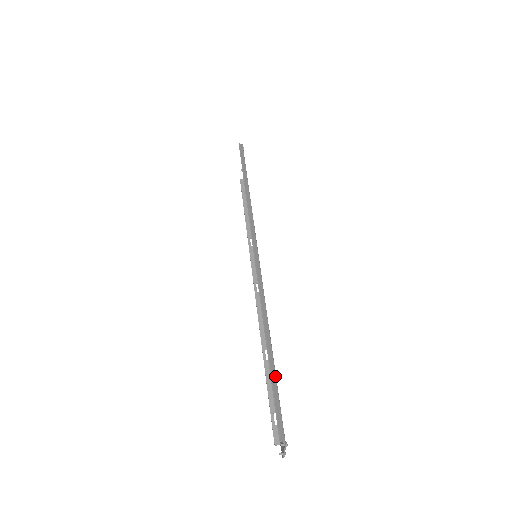
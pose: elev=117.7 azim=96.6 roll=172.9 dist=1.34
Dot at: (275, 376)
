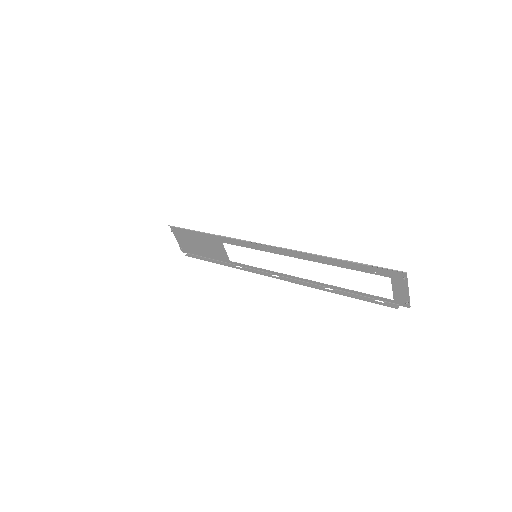
Dot at: (354, 262)
